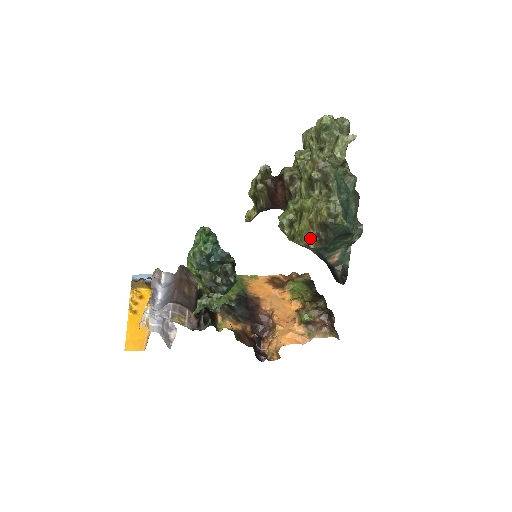
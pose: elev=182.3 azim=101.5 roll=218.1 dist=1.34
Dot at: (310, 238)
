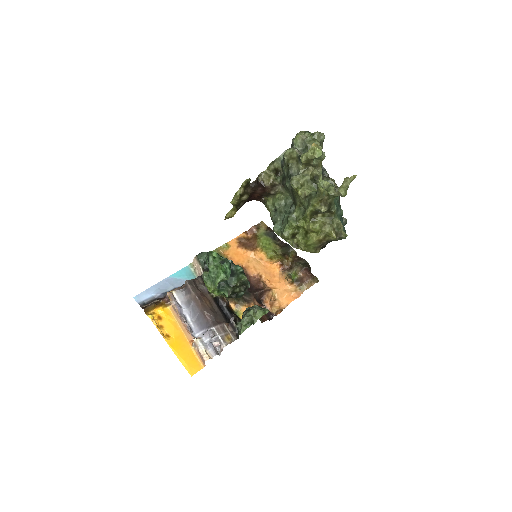
Dot at: (316, 248)
